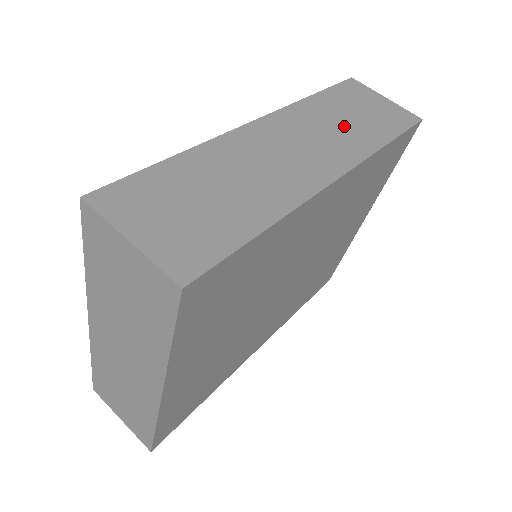
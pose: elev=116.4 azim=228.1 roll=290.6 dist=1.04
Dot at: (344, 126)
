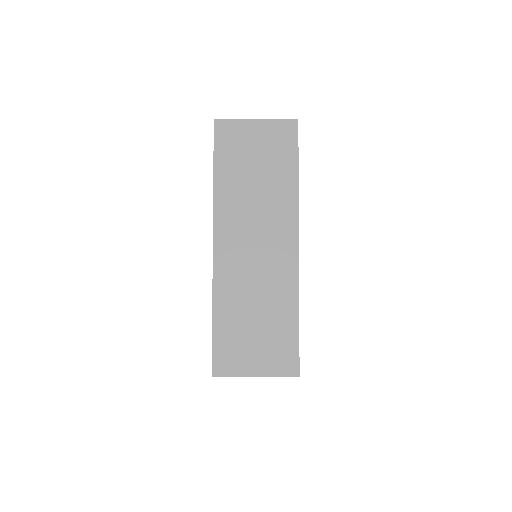
Dot at: occluded
